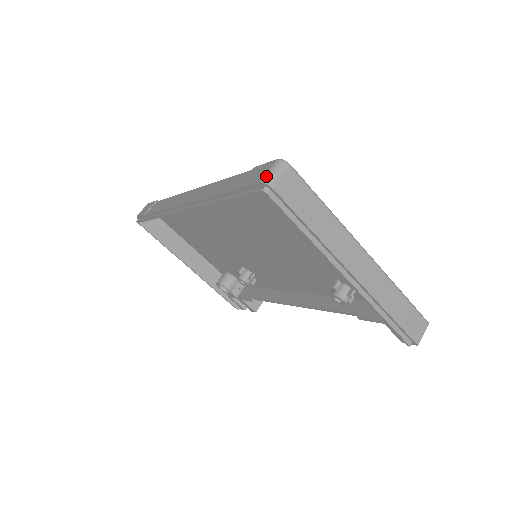
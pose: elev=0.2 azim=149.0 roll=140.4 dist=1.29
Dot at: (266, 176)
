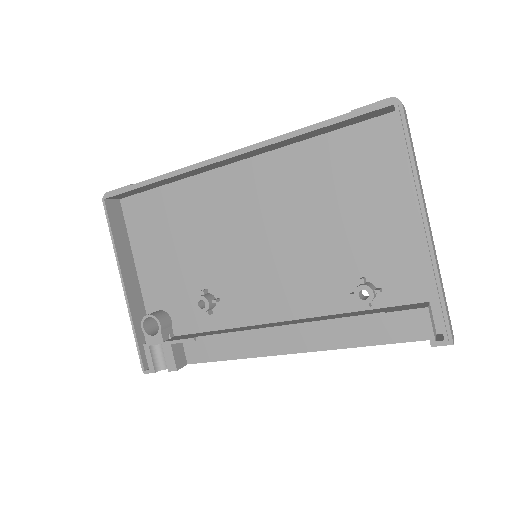
Dot at: (394, 98)
